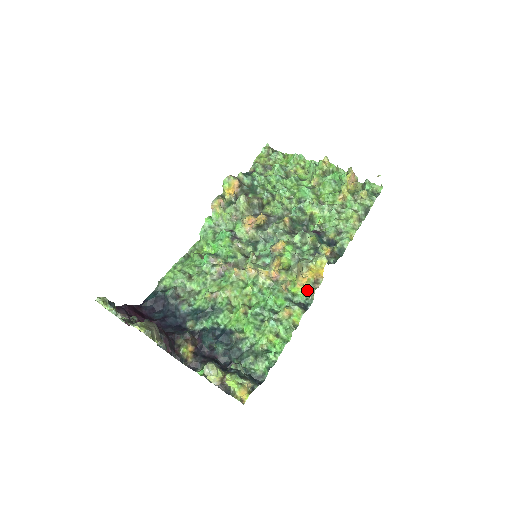
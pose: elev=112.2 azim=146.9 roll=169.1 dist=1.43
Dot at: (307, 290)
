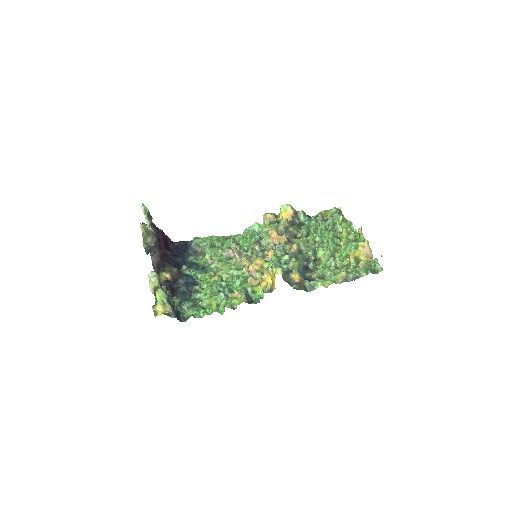
Dot at: occluded
